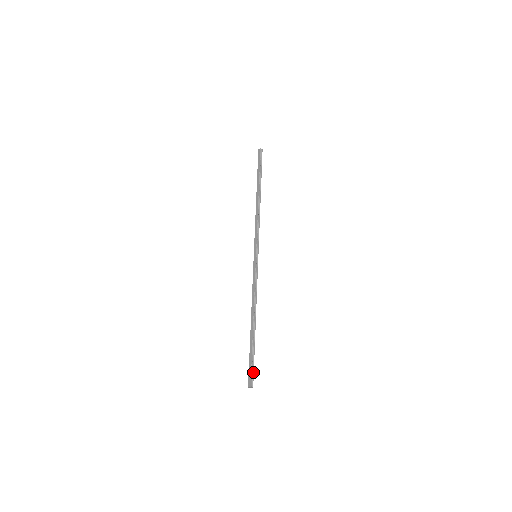
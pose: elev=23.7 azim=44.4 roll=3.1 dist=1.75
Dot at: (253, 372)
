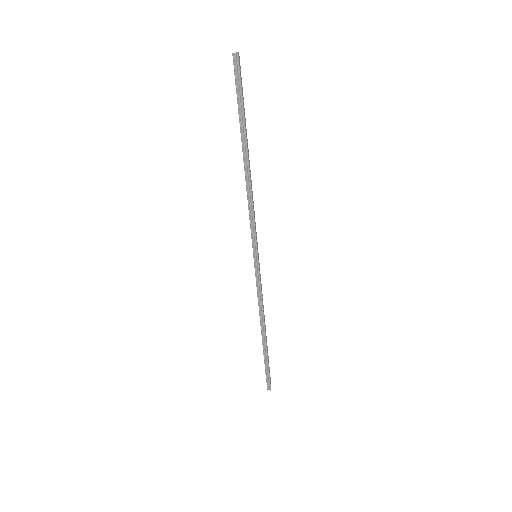
Dot at: (269, 379)
